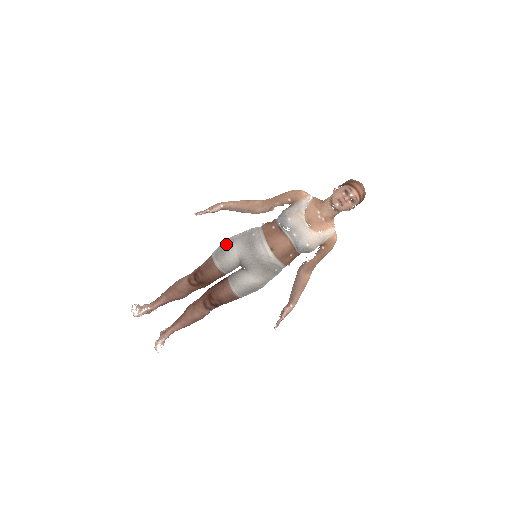
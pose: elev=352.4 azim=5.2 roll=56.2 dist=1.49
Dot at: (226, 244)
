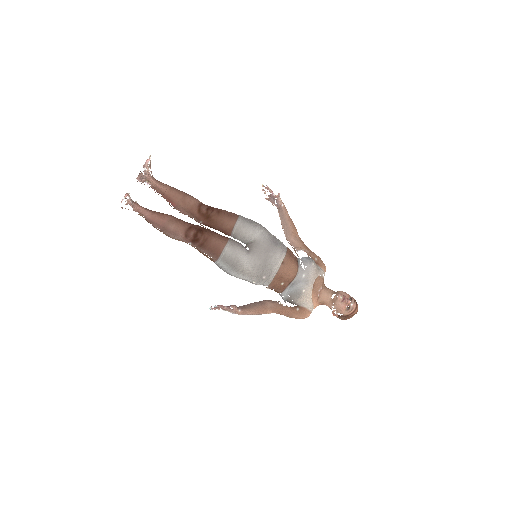
Dot at: occluded
